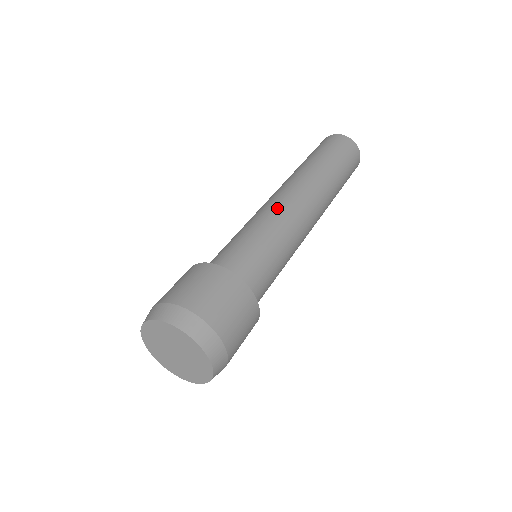
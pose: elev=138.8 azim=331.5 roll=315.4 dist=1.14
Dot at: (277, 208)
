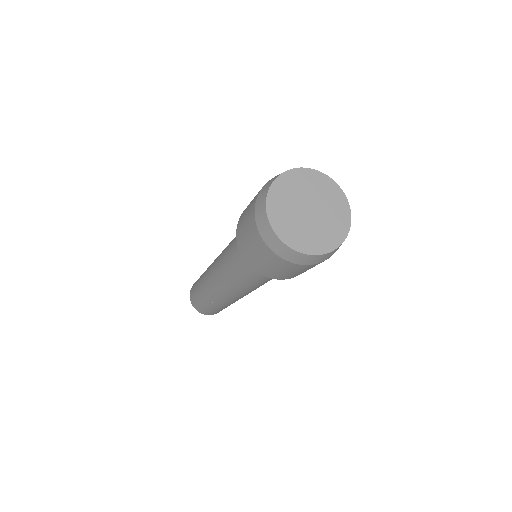
Dot at: occluded
